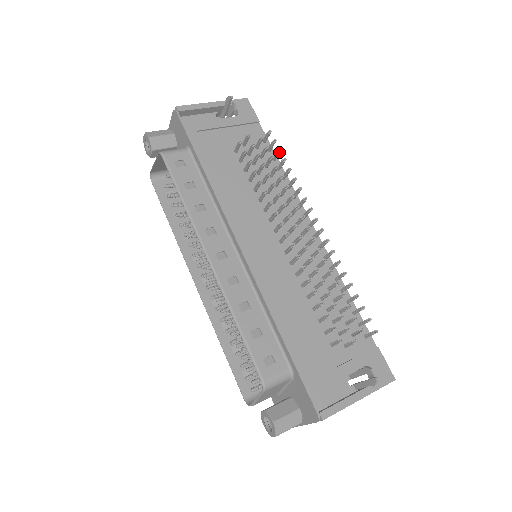
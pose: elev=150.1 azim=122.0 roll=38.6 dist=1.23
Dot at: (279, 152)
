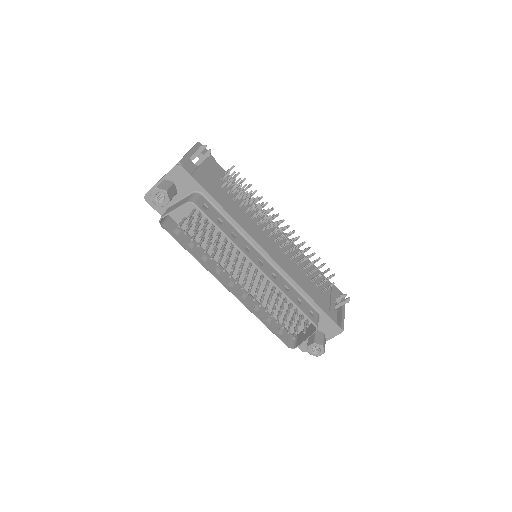
Dot at: occluded
